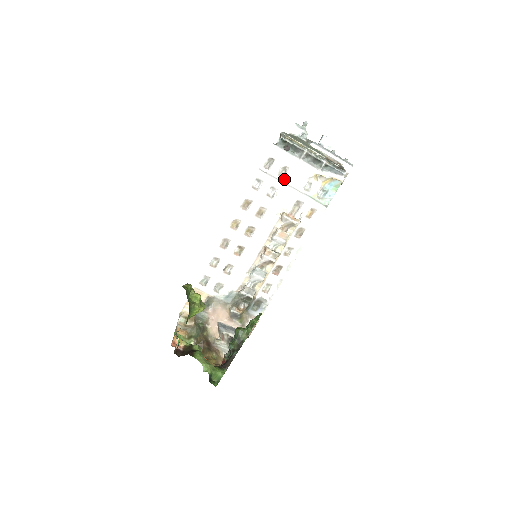
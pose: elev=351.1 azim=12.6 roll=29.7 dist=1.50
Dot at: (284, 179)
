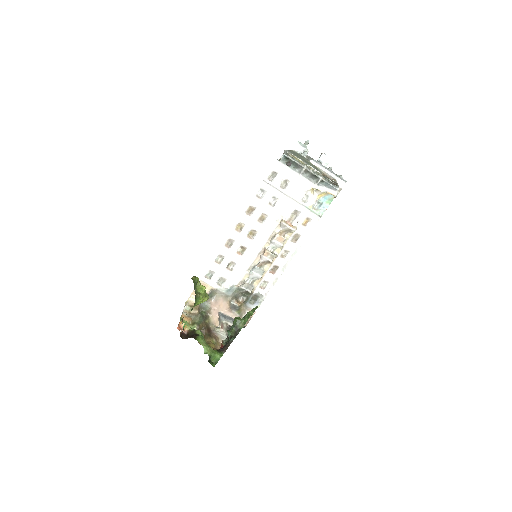
Dot at: (285, 191)
